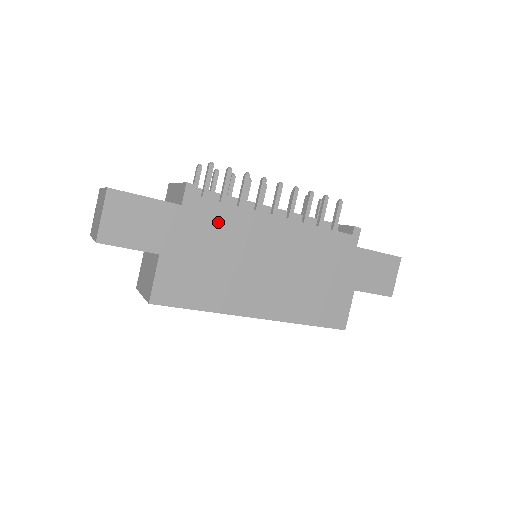
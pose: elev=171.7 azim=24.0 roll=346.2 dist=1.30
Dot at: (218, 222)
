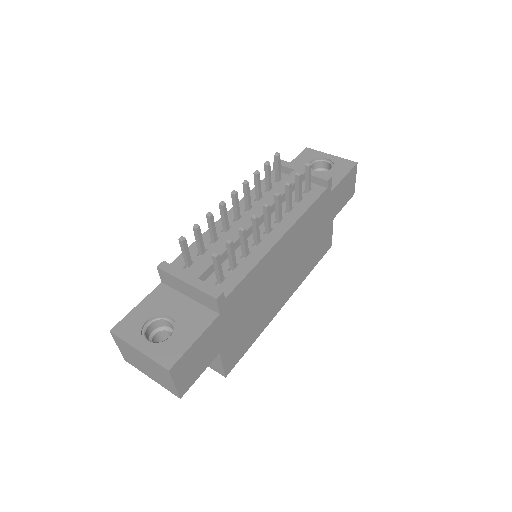
Dot at: (246, 292)
